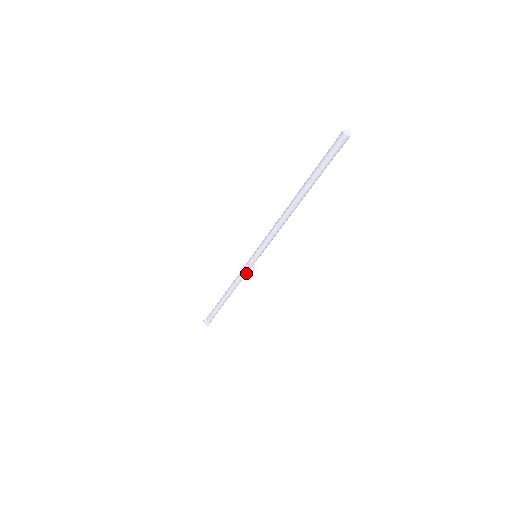
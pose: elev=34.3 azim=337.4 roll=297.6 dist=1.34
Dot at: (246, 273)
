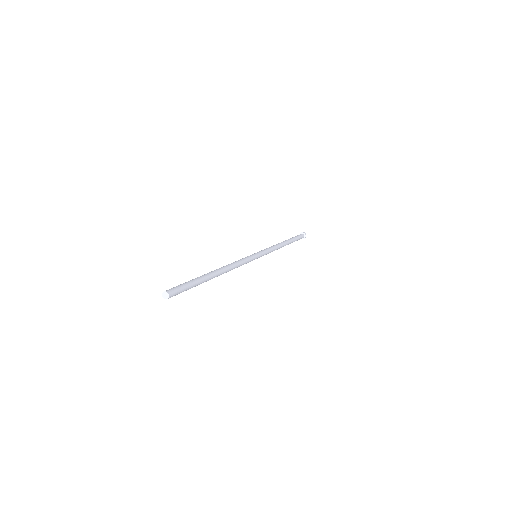
Dot at: occluded
